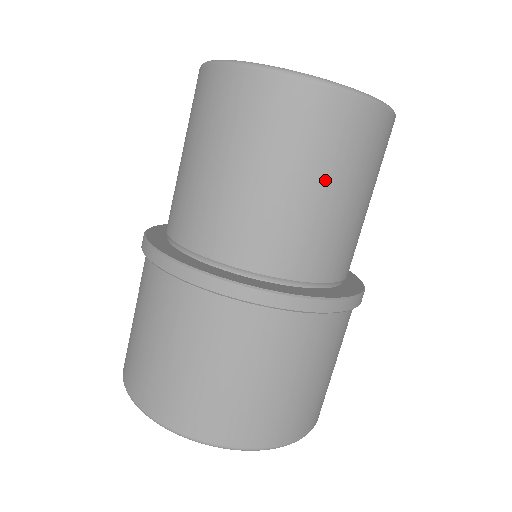
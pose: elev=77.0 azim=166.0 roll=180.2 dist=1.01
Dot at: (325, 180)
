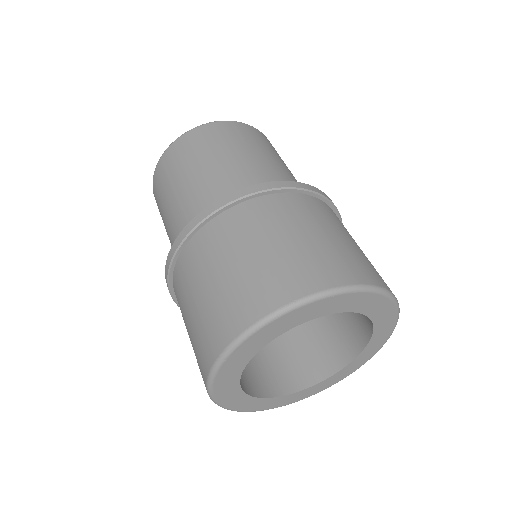
Dot at: (249, 149)
